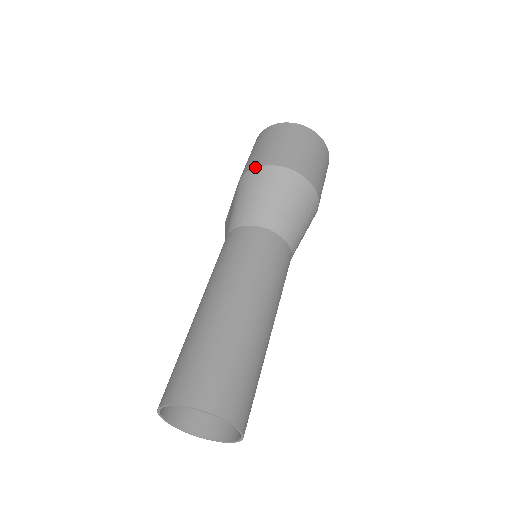
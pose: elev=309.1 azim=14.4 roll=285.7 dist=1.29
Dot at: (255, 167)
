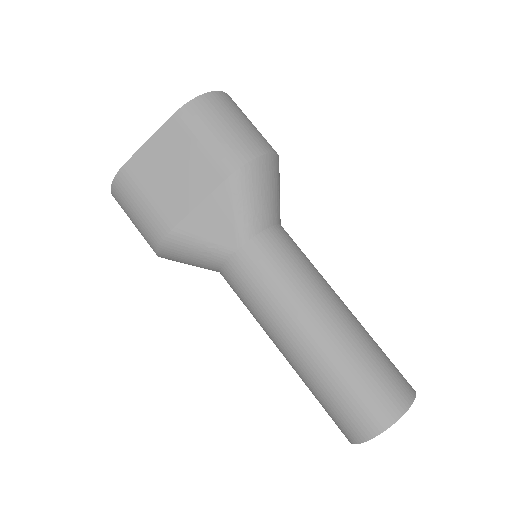
Dot at: (255, 158)
